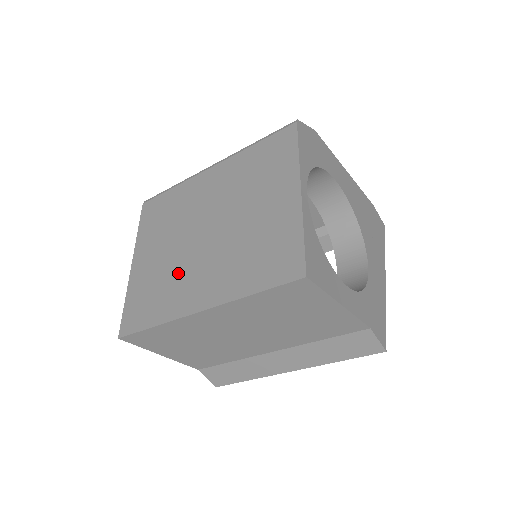
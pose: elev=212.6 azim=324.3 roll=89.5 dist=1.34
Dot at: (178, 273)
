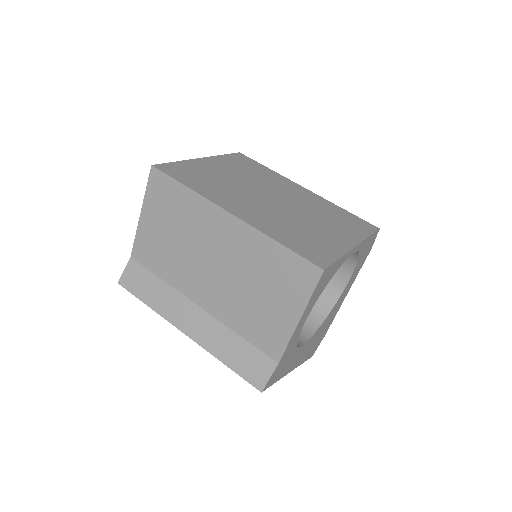
Dot at: (234, 190)
